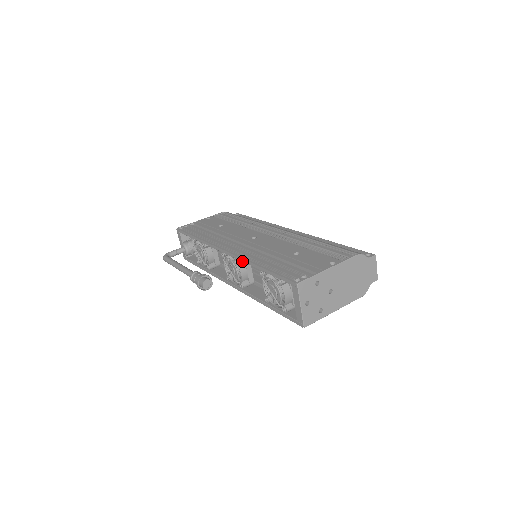
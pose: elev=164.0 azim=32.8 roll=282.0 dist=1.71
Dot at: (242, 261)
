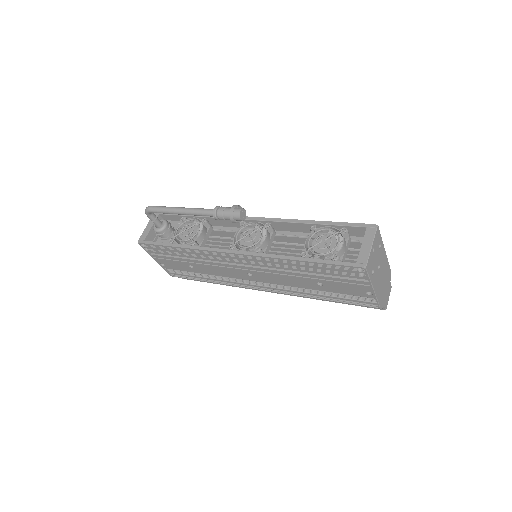
Dot at: (283, 221)
